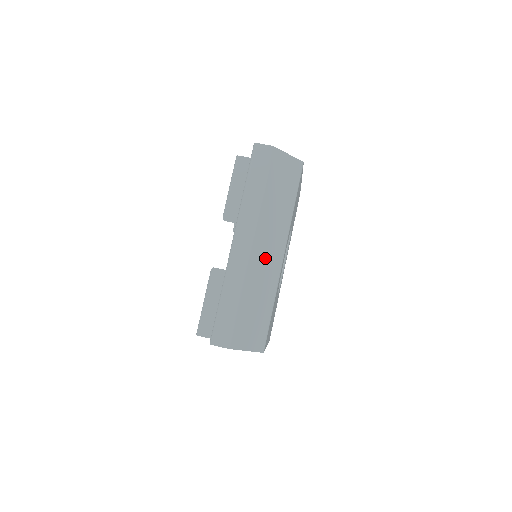
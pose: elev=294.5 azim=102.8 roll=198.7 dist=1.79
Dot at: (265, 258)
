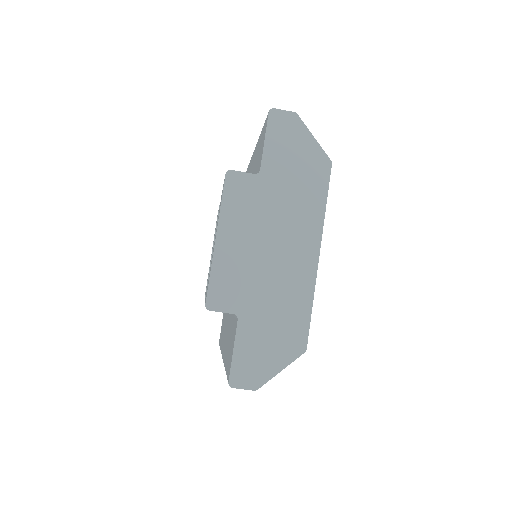
Dot at: occluded
